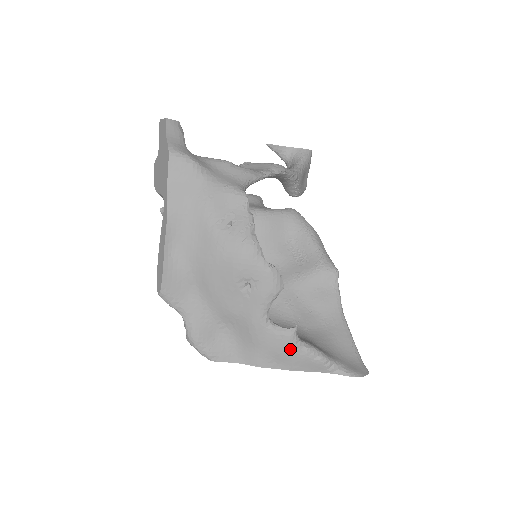
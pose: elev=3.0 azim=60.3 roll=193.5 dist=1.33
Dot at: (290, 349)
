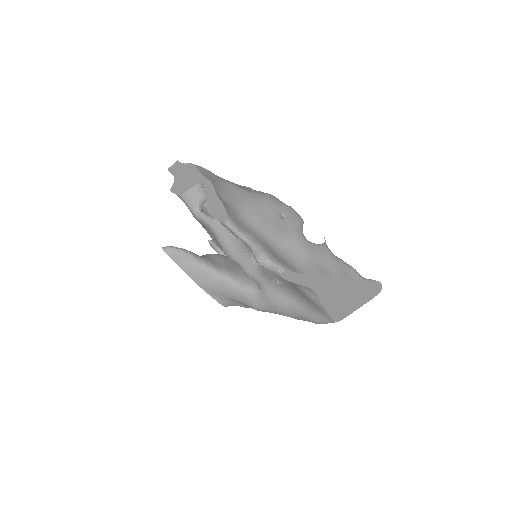
Dot at: (331, 256)
